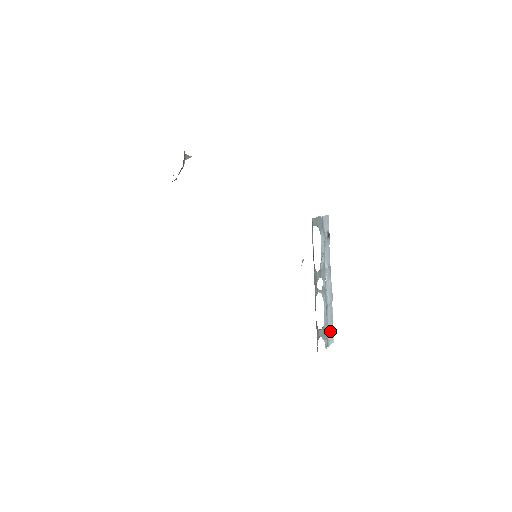
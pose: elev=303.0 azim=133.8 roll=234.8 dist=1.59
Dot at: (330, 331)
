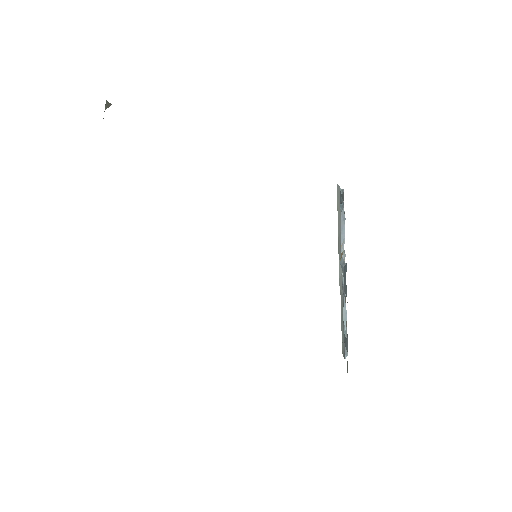
Dot at: occluded
